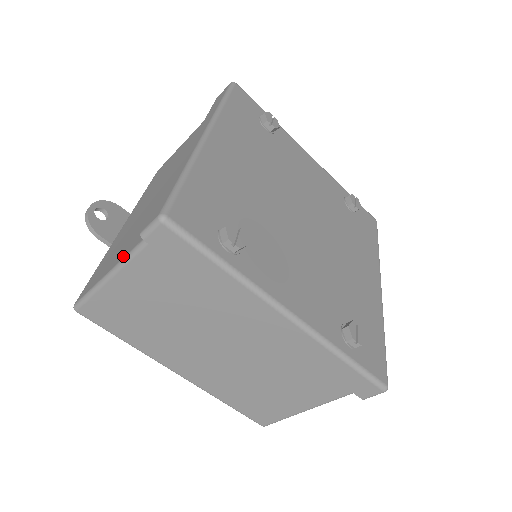
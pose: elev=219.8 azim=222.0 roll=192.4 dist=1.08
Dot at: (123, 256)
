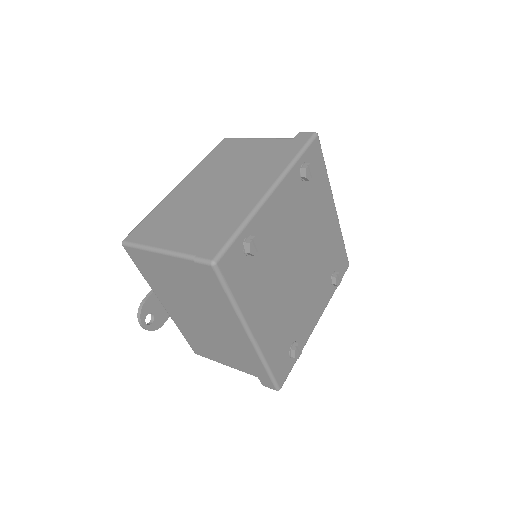
Dot at: (239, 370)
